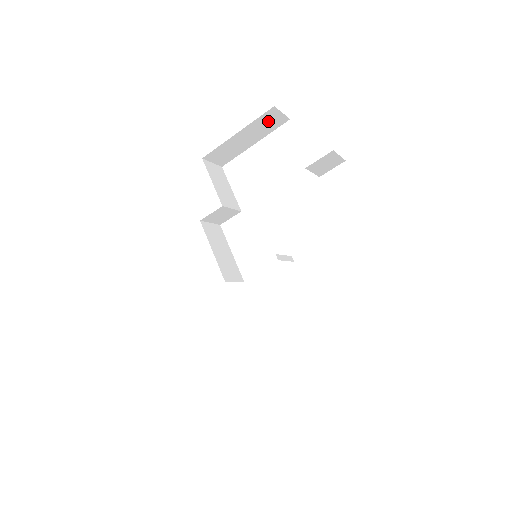
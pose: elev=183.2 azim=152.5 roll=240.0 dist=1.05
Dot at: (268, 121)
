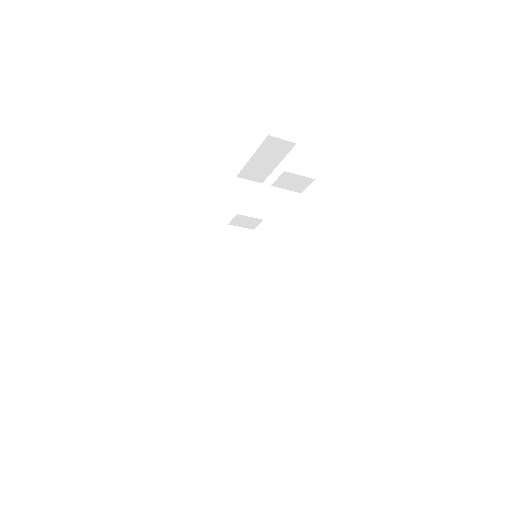
Dot at: (274, 146)
